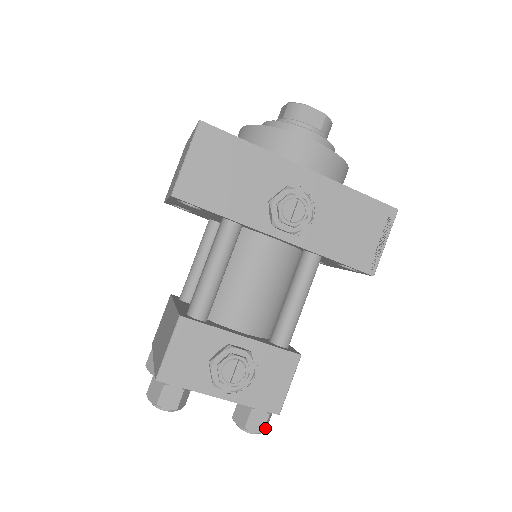
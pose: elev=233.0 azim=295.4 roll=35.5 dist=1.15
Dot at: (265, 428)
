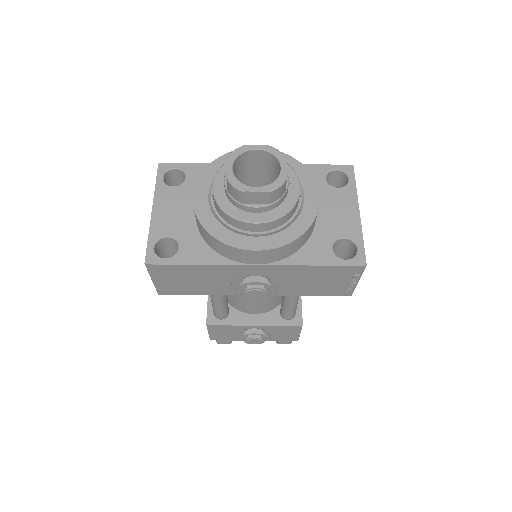
Dot at: occluded
